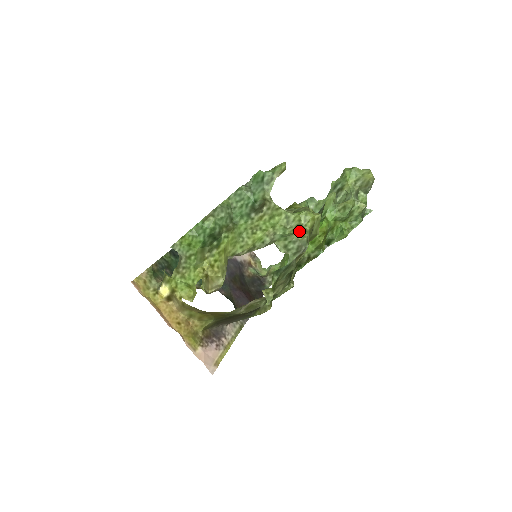
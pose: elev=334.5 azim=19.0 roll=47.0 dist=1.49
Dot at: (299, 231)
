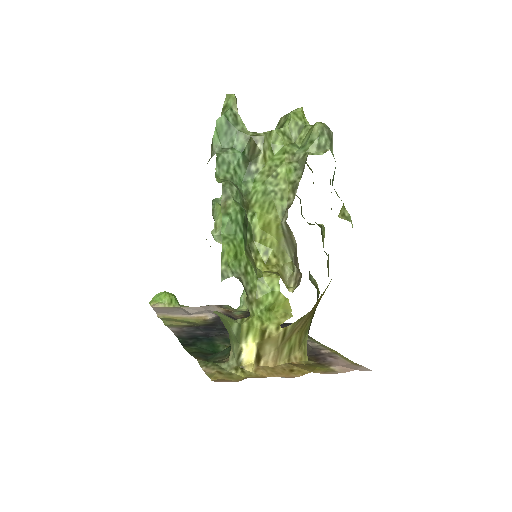
Dot at: (308, 130)
